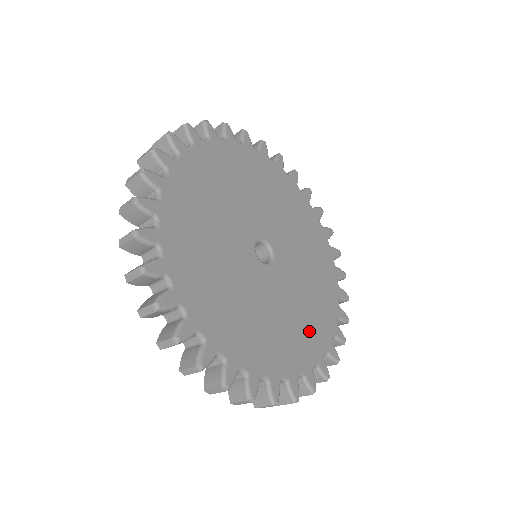
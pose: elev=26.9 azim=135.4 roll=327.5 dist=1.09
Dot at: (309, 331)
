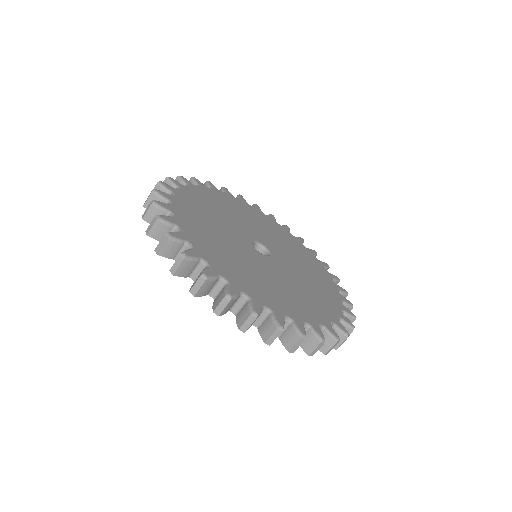
Dot at: (277, 296)
